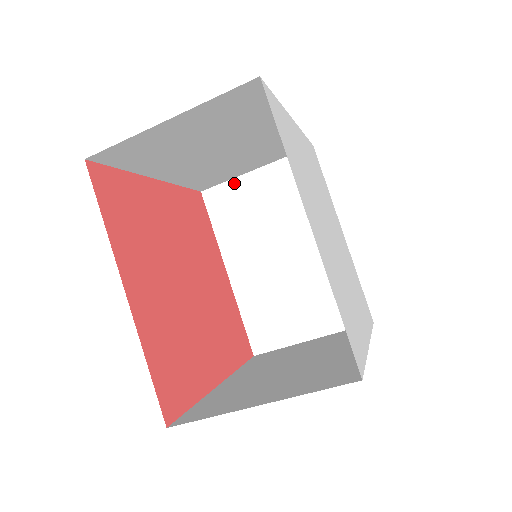
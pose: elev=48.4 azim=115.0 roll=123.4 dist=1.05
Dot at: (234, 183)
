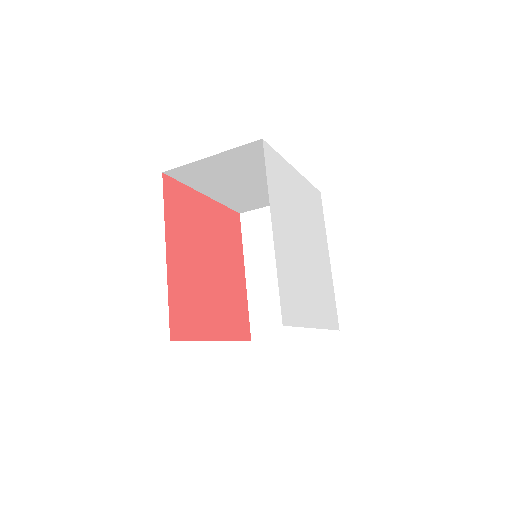
Dot at: (192, 165)
